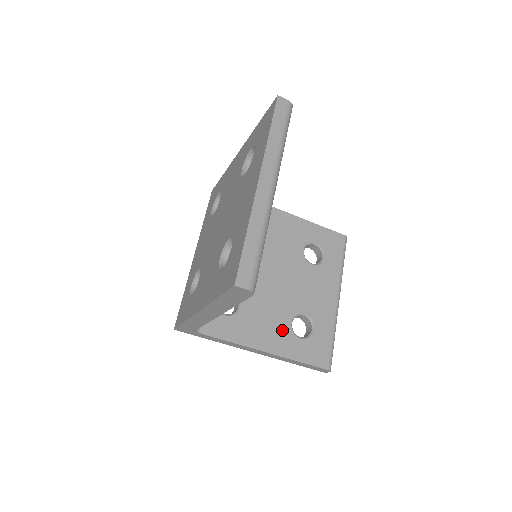
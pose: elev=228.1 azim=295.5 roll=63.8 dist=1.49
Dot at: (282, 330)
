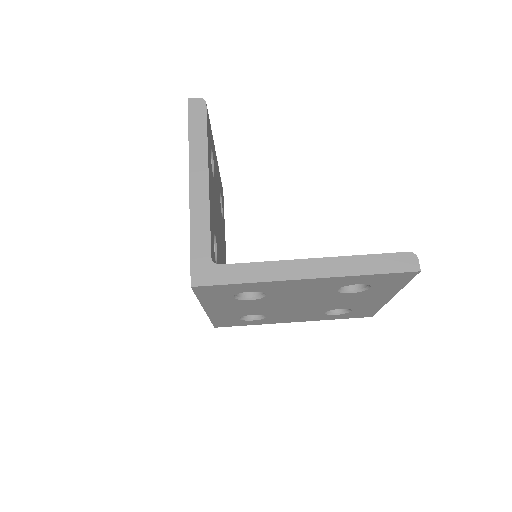
Dot at: occluded
